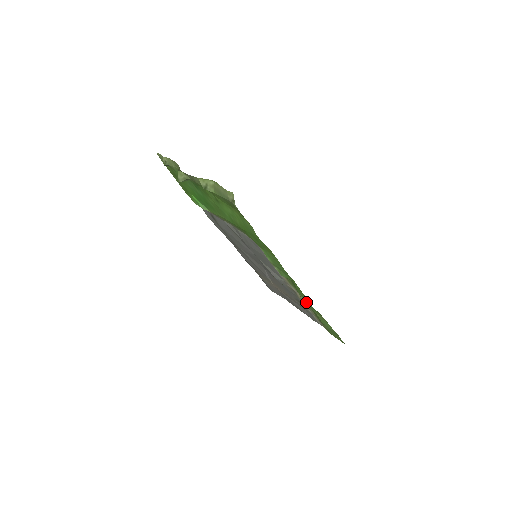
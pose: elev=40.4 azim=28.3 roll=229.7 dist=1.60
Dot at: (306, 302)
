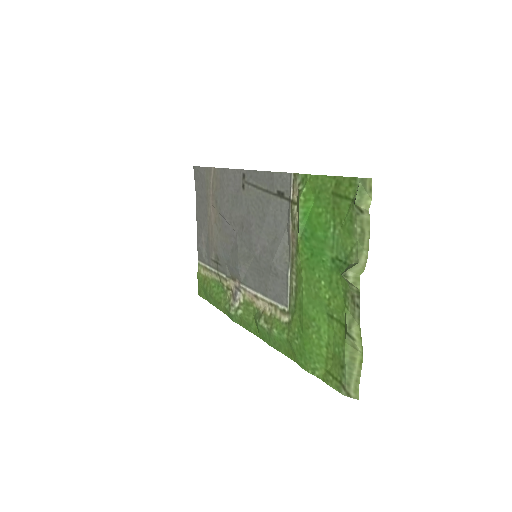
Dot at: (235, 317)
